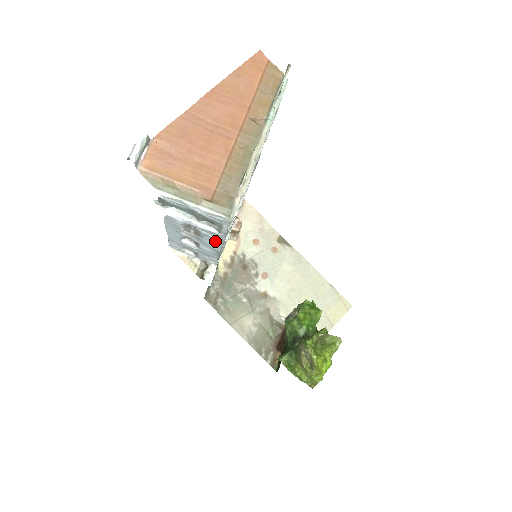
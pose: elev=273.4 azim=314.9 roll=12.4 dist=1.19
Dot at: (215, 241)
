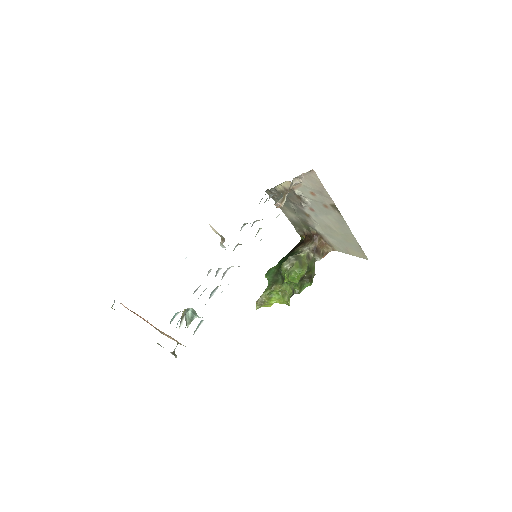
Dot at: occluded
